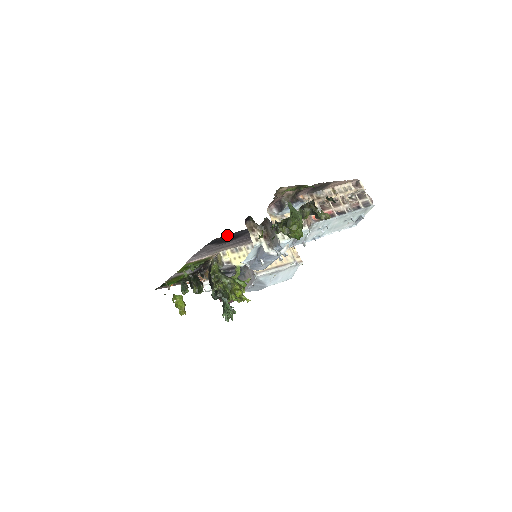
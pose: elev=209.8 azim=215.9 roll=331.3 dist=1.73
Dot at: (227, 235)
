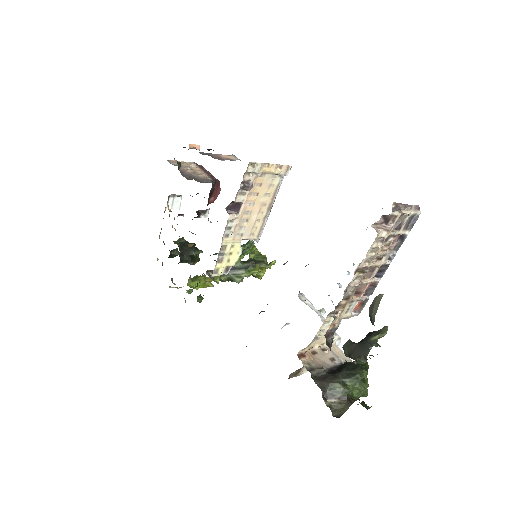
Dot at: occluded
